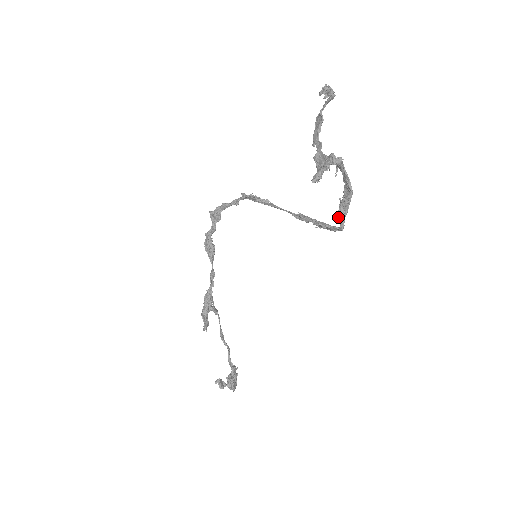
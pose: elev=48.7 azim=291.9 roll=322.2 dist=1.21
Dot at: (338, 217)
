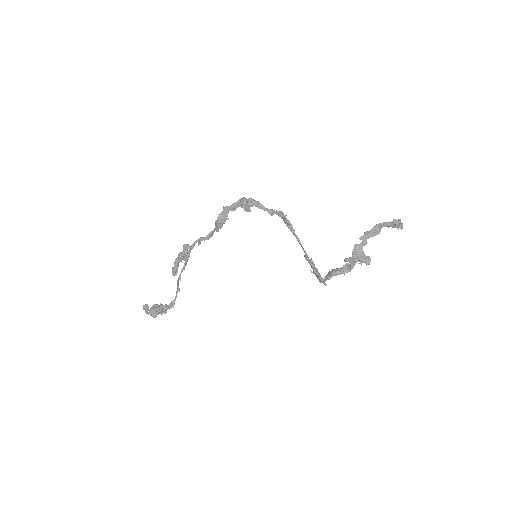
Dot at: (328, 275)
